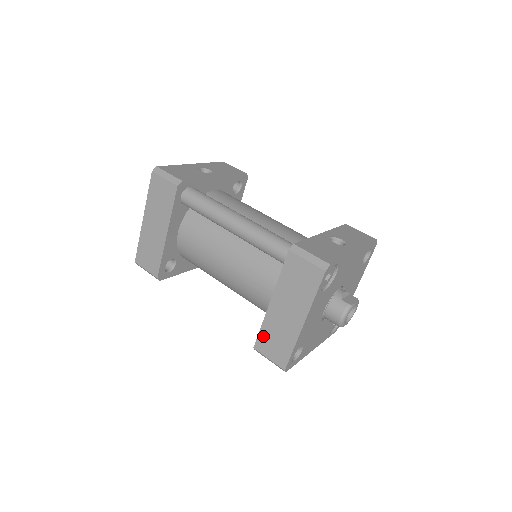
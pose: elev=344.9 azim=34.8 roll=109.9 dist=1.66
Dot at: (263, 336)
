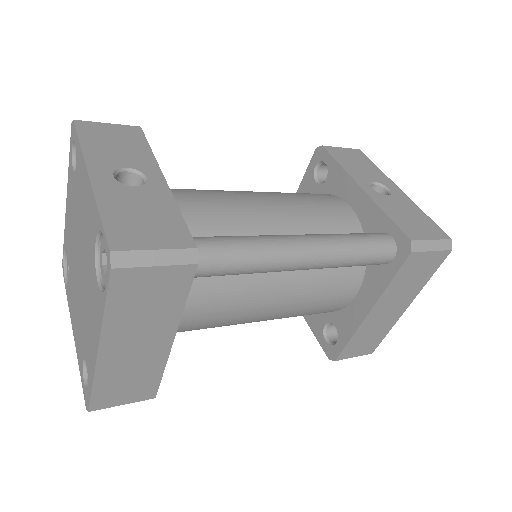
Dot at: (351, 345)
